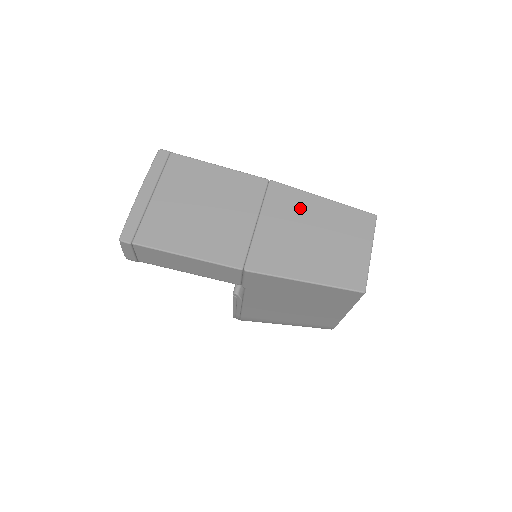
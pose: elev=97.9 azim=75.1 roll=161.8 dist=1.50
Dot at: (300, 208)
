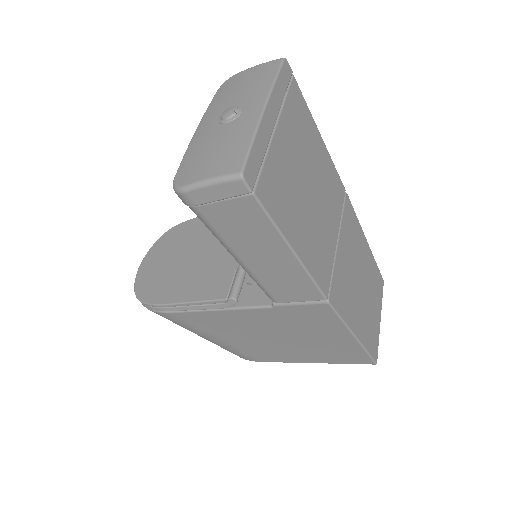
Dot at: (358, 243)
